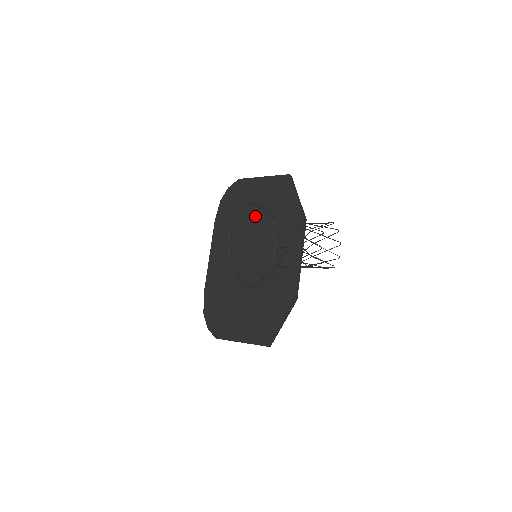
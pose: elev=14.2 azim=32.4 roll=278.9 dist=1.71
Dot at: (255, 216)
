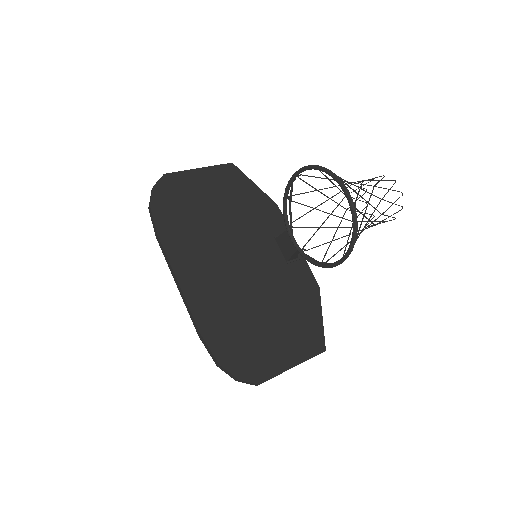
Dot at: (218, 214)
